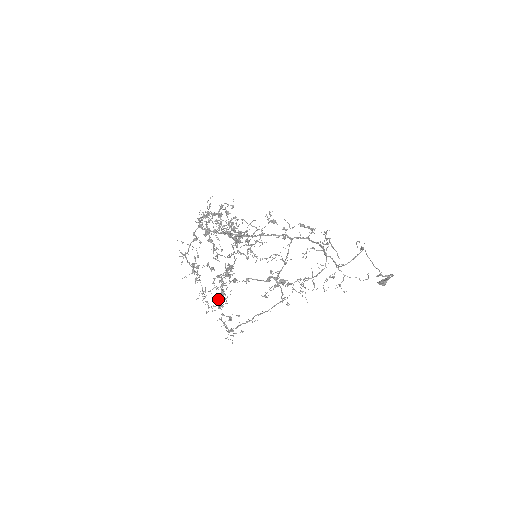
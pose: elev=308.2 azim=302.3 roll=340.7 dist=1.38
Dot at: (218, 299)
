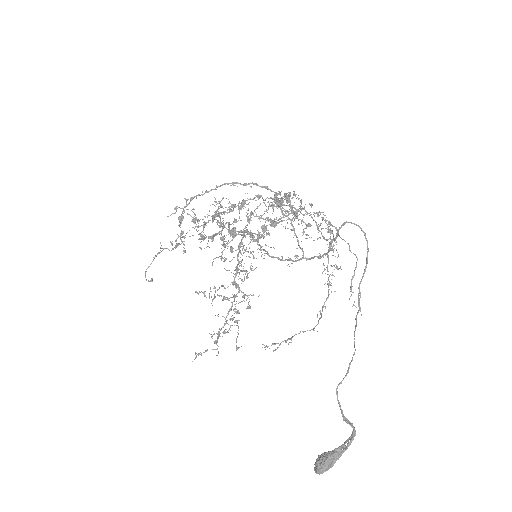
Dot at: occluded
